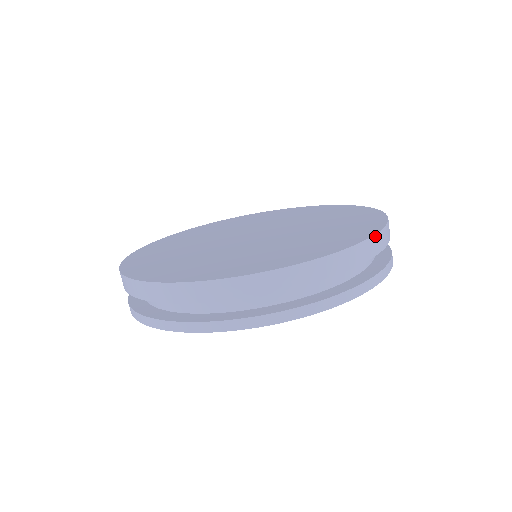
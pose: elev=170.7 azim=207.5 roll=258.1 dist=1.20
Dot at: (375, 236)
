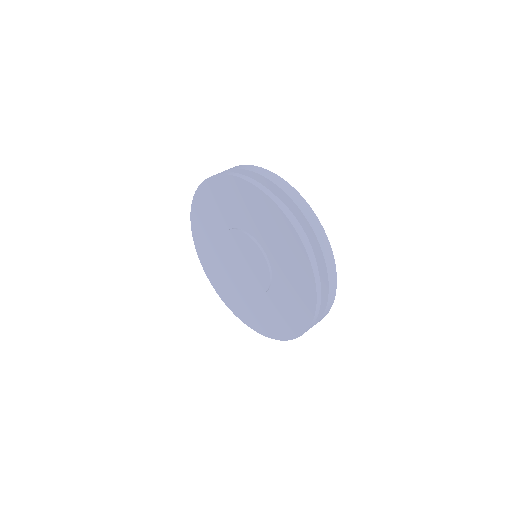
Dot at: (317, 219)
